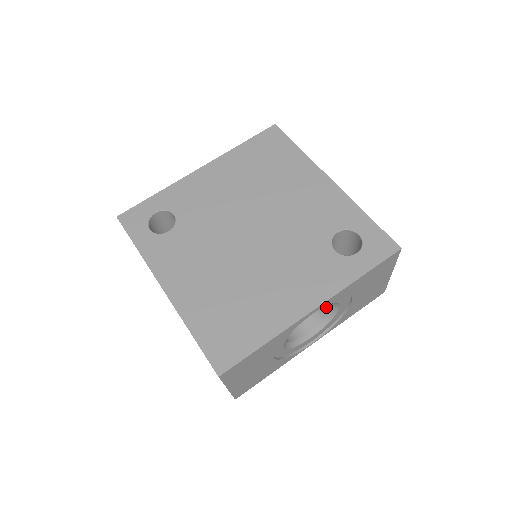
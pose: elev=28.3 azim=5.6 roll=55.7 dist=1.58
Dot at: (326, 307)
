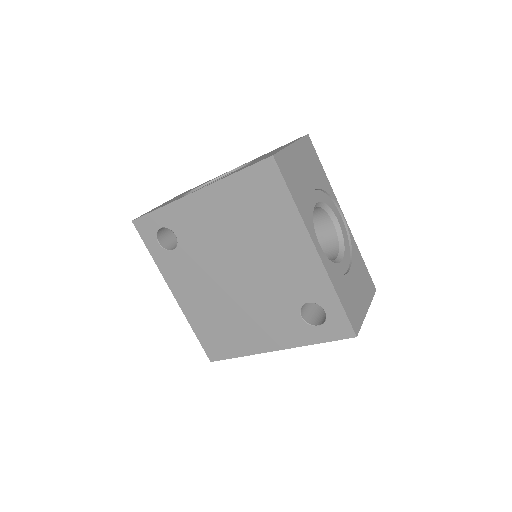
Dot at: occluded
